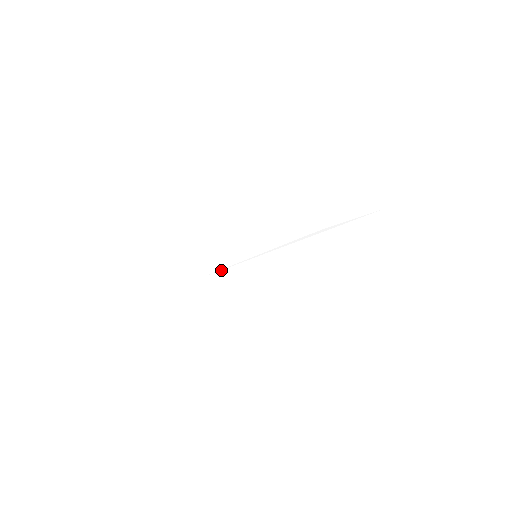
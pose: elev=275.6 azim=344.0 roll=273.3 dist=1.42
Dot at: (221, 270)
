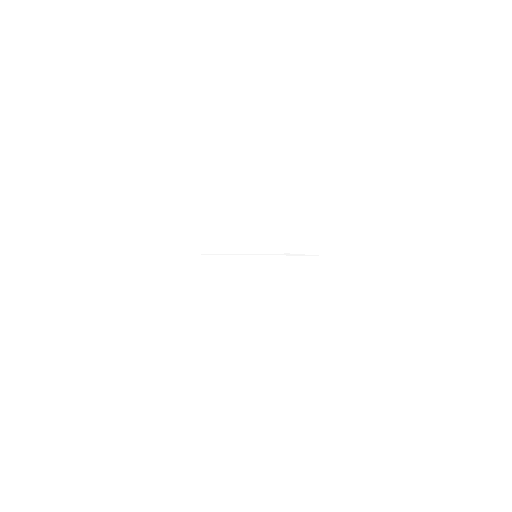
Dot at: (211, 254)
